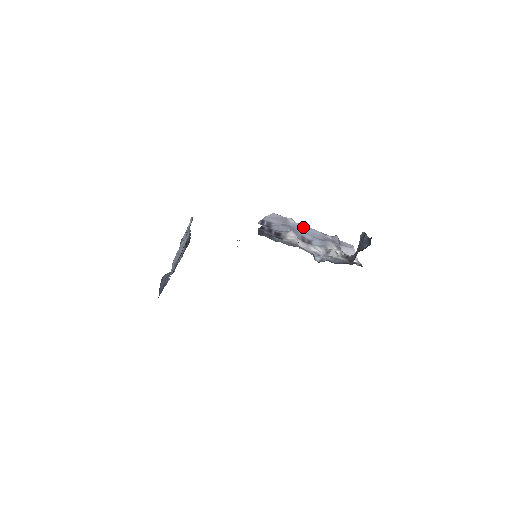
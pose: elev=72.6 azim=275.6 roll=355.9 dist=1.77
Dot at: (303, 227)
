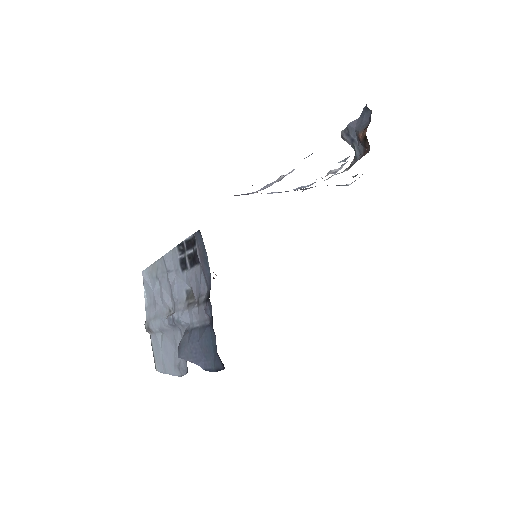
Dot at: occluded
